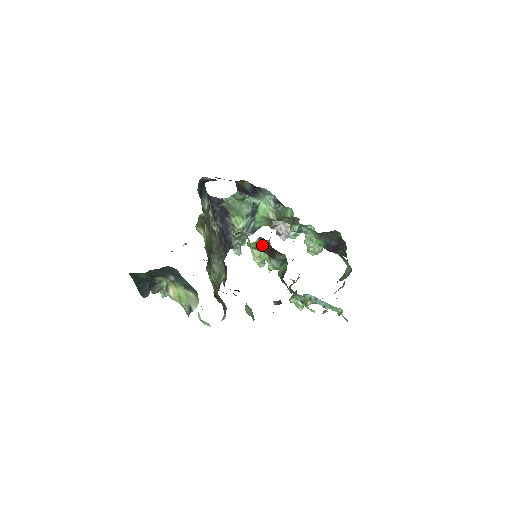
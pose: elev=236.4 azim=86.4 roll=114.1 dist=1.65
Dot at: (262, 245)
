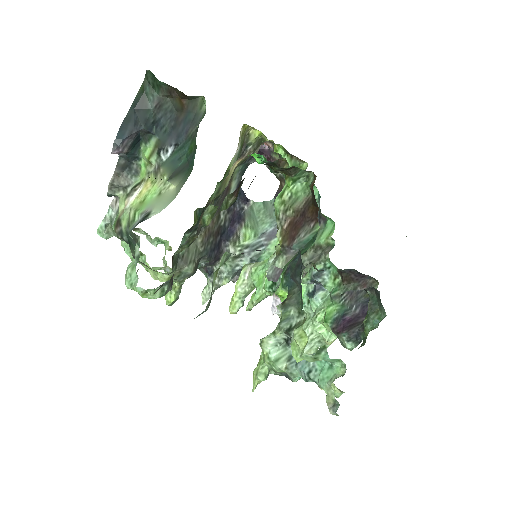
Dot at: (297, 201)
